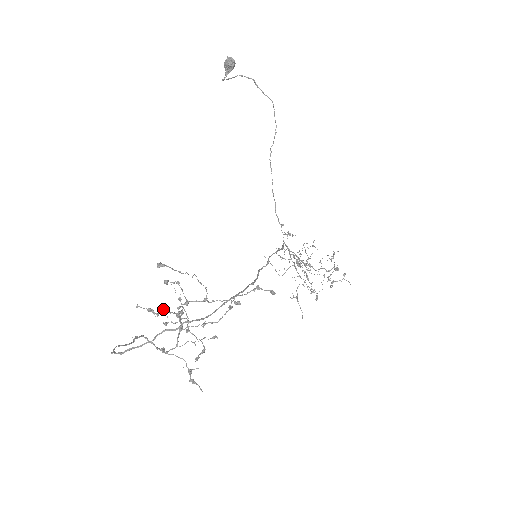
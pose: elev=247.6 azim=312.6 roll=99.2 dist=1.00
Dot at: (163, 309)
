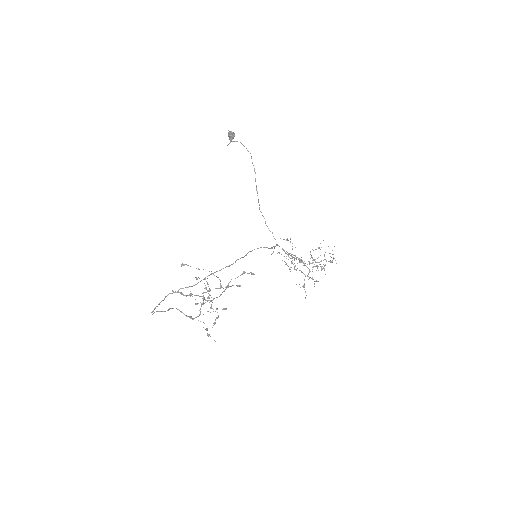
Dot at: (191, 293)
